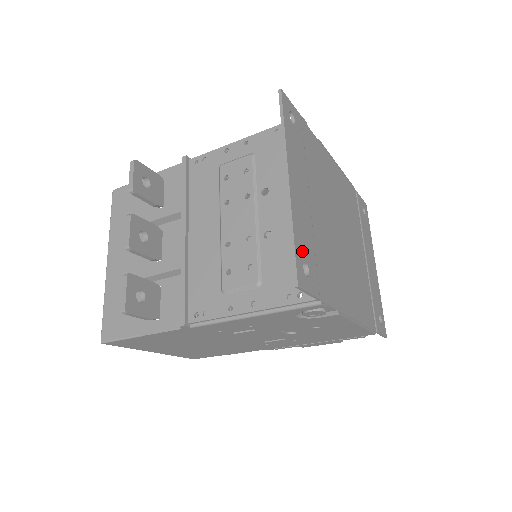
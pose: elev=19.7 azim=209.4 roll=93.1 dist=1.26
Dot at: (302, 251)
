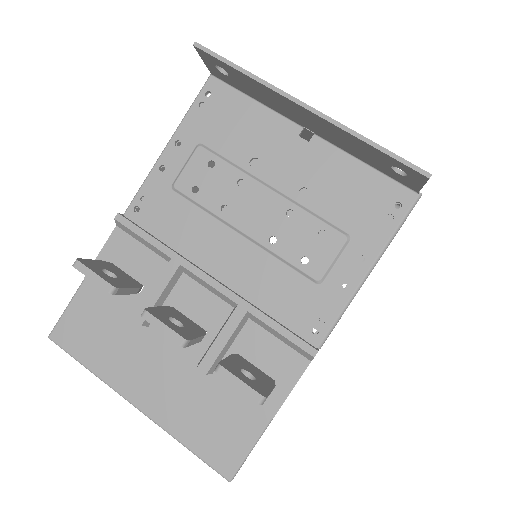
Dot at: occluded
